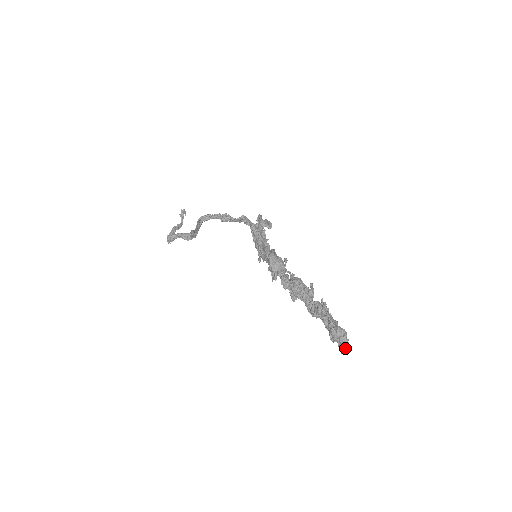
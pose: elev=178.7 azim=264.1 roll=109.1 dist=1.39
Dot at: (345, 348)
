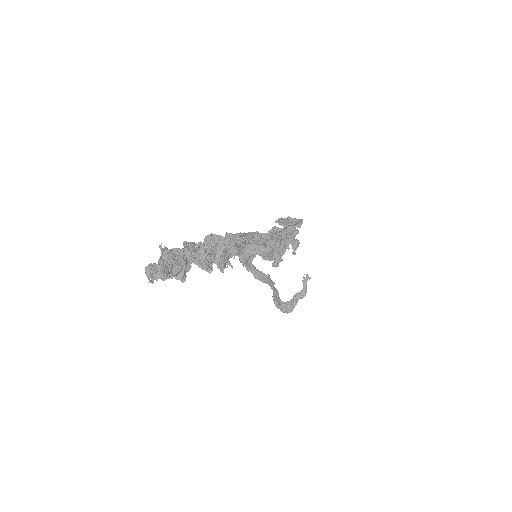
Dot at: (146, 269)
